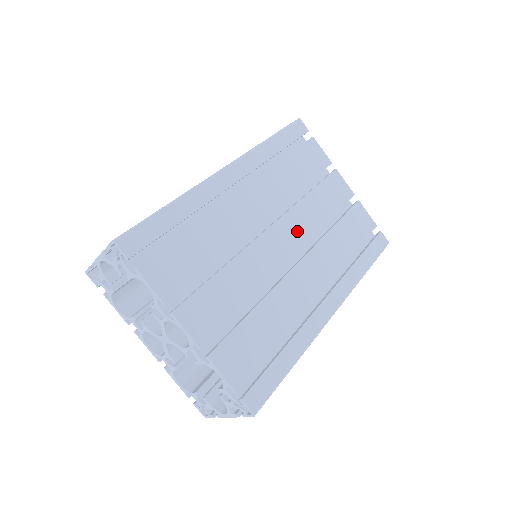
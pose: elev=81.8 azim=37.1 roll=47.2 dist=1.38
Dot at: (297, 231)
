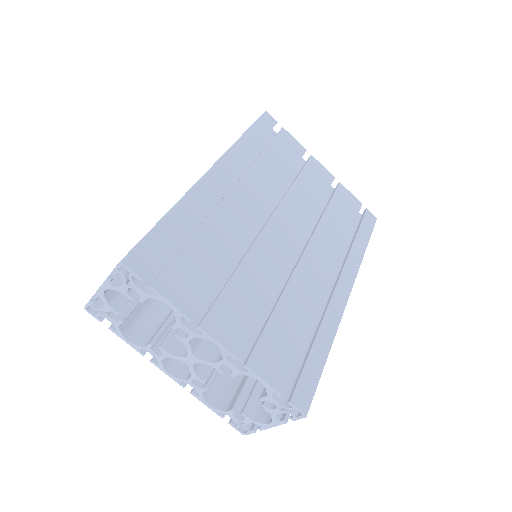
Dot at: (294, 221)
